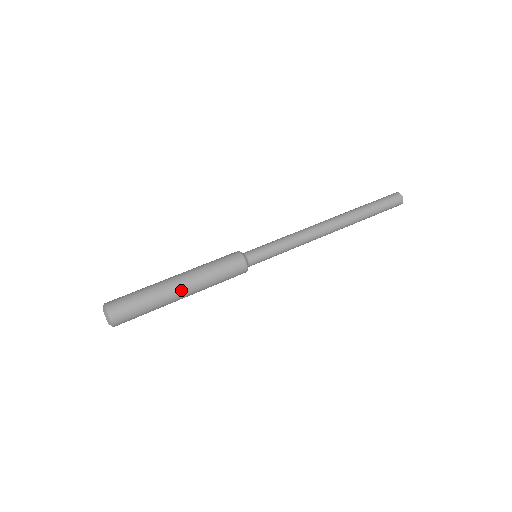
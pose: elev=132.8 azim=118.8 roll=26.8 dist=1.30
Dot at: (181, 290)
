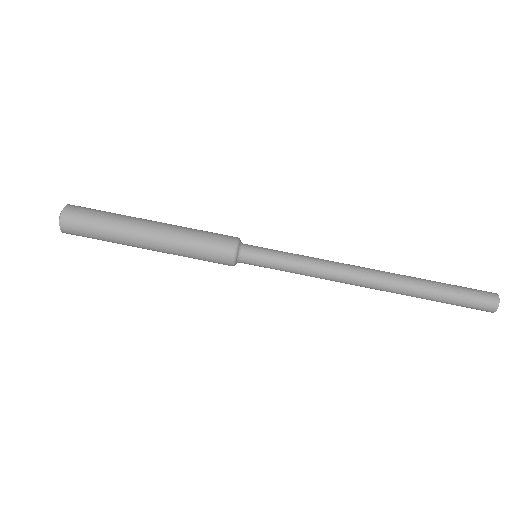
Dot at: (147, 249)
